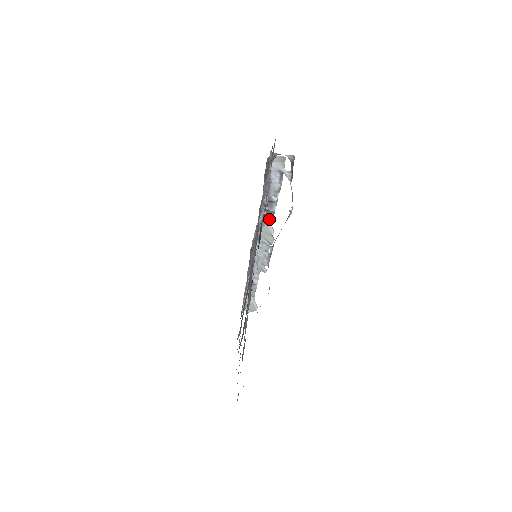
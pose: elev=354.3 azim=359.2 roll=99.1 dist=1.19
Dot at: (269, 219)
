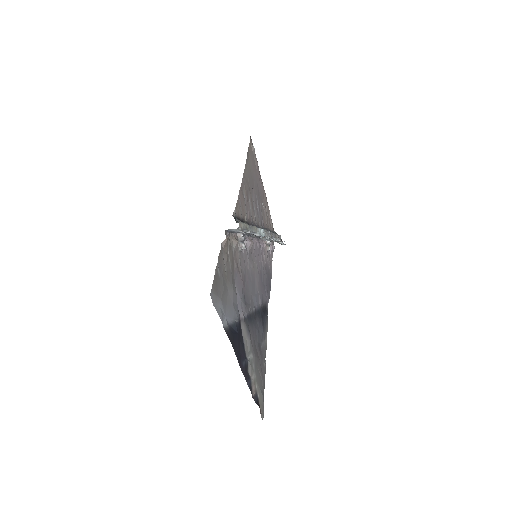
Dot at: occluded
